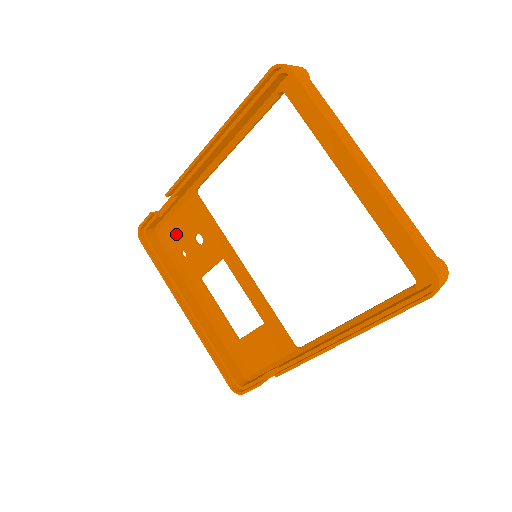
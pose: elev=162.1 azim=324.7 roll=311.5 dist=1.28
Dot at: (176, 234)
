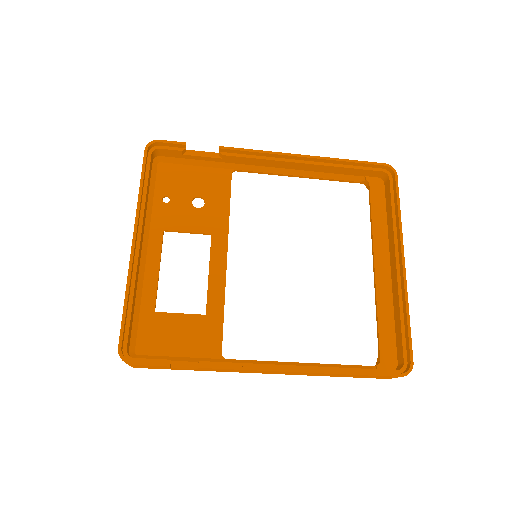
Dot at: (176, 179)
